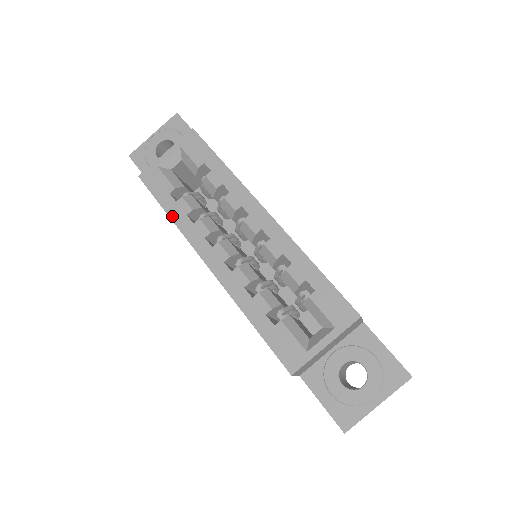
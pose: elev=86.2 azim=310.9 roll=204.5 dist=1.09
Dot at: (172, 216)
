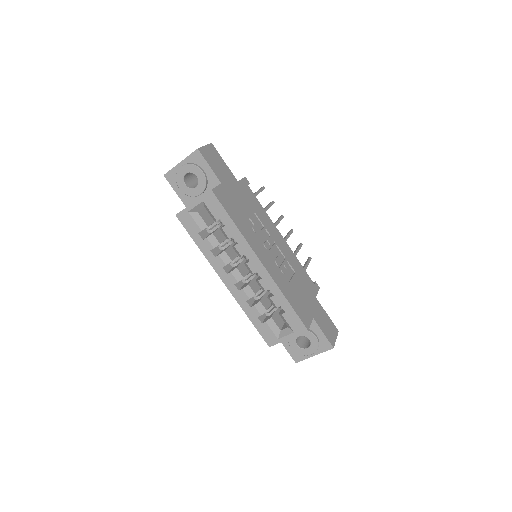
Dot at: (201, 249)
